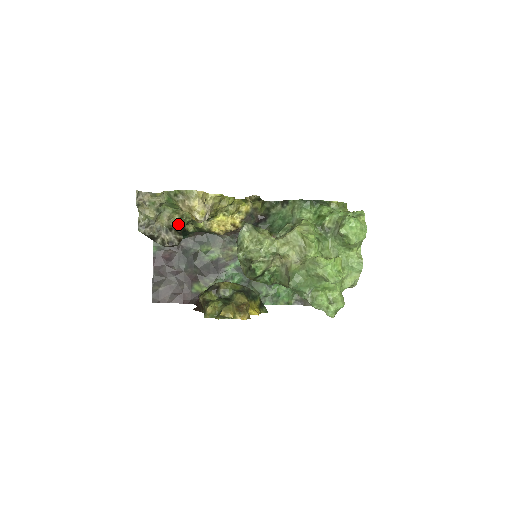
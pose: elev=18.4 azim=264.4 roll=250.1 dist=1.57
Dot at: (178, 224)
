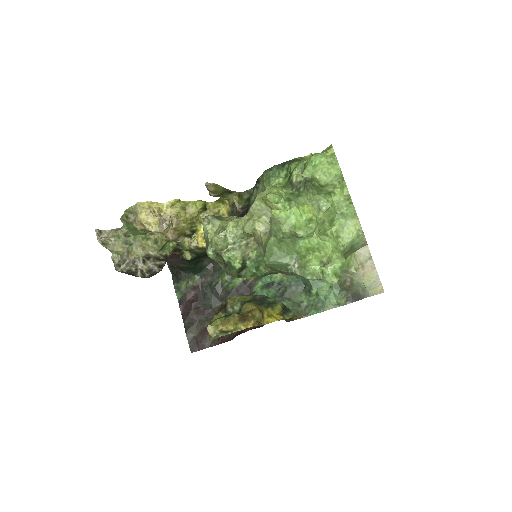
Dot at: (157, 251)
